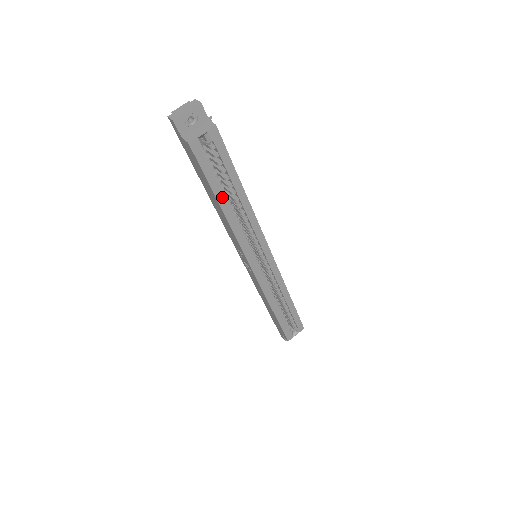
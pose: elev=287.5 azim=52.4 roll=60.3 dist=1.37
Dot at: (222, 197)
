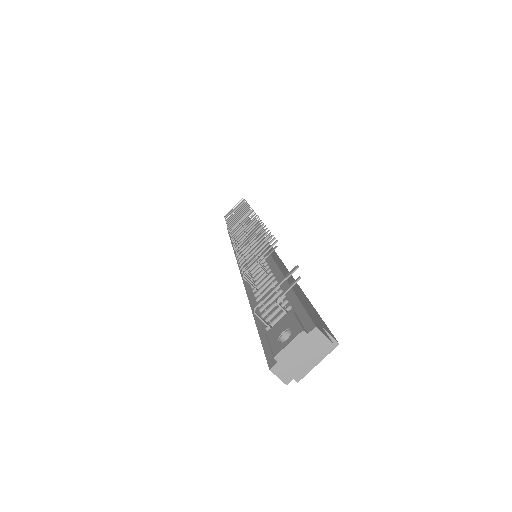
Dot at: occluded
